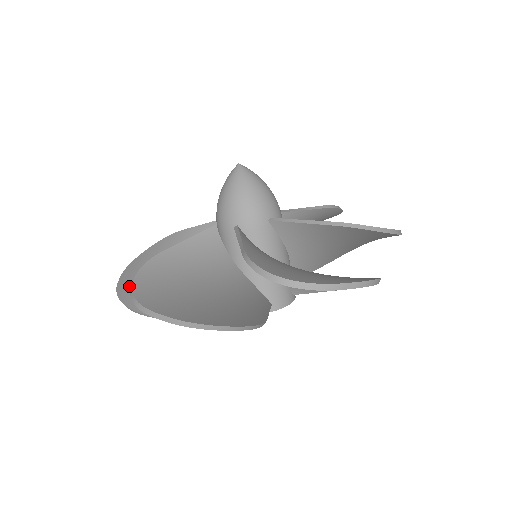
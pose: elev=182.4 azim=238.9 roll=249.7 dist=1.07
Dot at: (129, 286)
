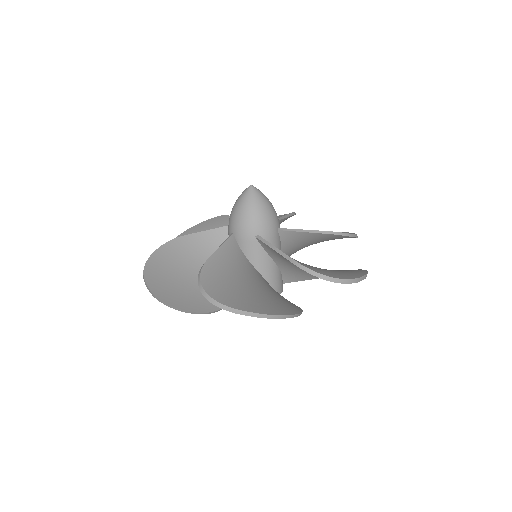
Dot at: (163, 289)
